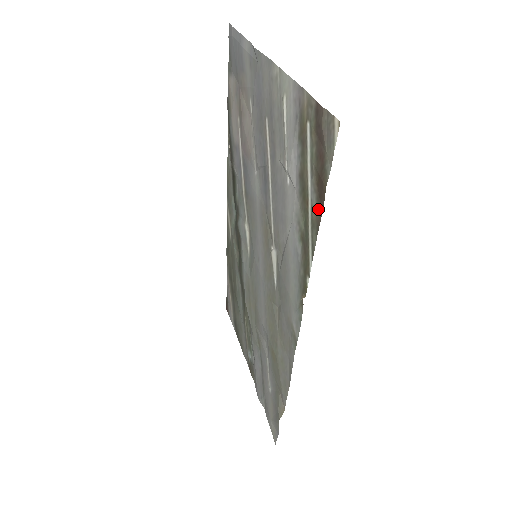
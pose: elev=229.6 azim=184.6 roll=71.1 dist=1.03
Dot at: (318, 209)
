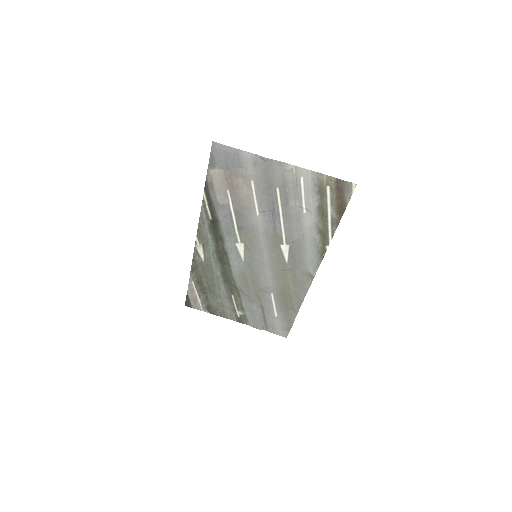
Dot at: (338, 217)
